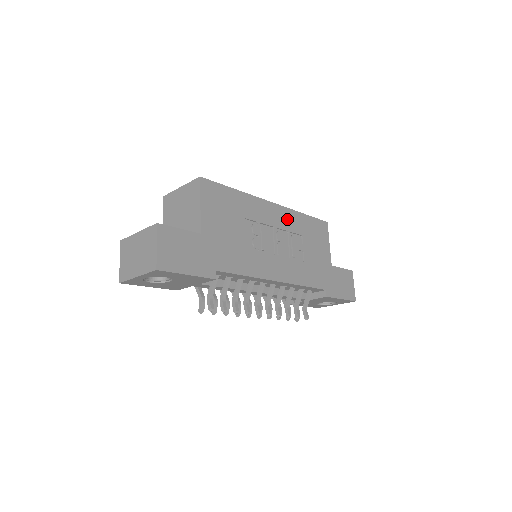
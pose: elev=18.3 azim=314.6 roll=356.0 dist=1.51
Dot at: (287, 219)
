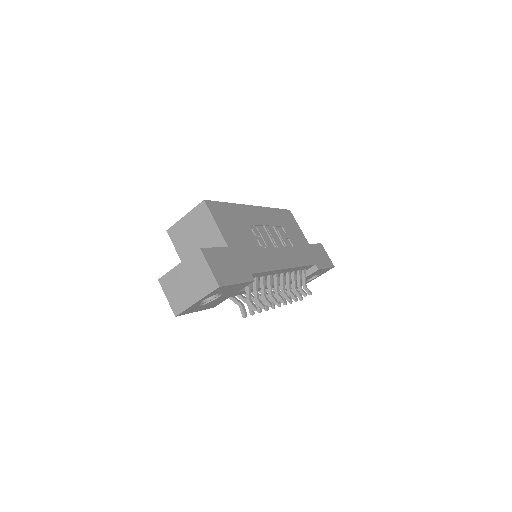
Dot at: (268, 216)
